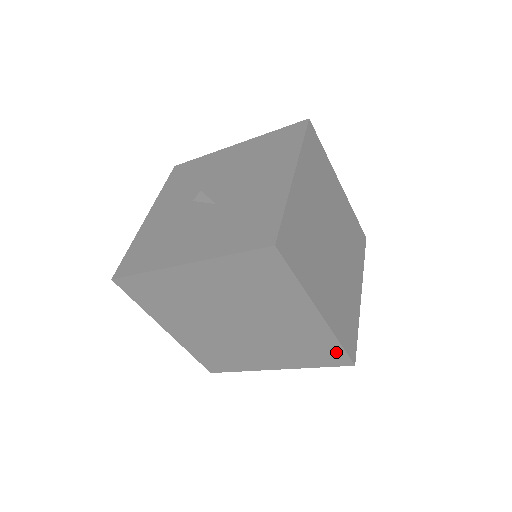
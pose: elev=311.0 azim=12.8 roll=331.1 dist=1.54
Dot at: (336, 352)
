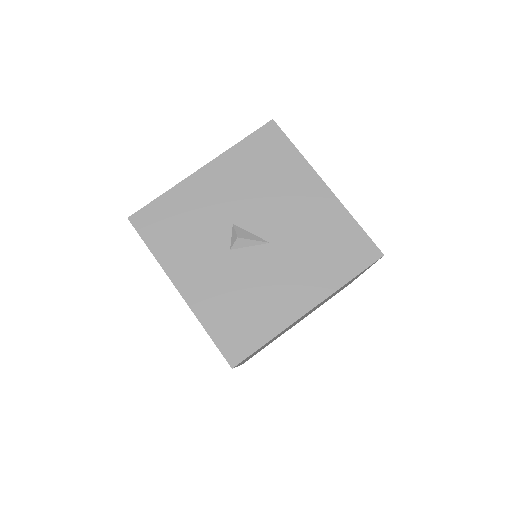
Dot at: occluded
